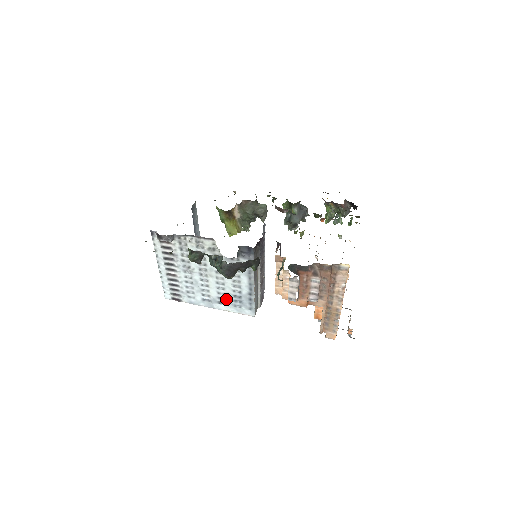
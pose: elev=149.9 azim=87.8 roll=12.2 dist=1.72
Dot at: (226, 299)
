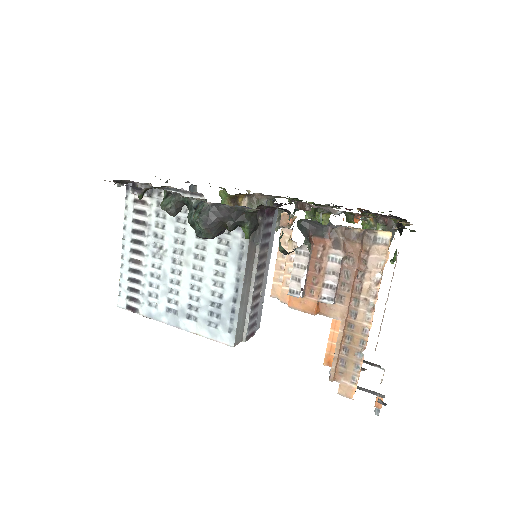
Dot at: (199, 310)
